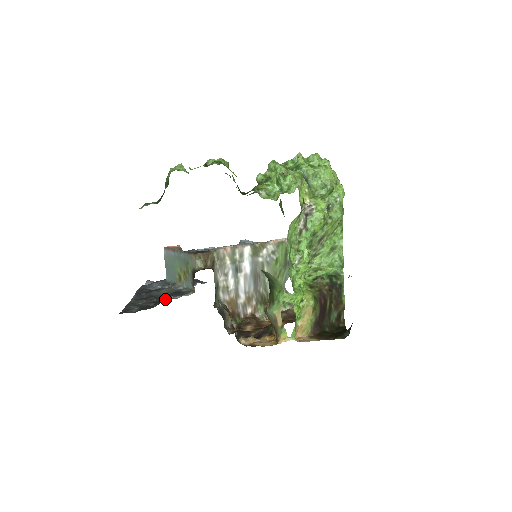
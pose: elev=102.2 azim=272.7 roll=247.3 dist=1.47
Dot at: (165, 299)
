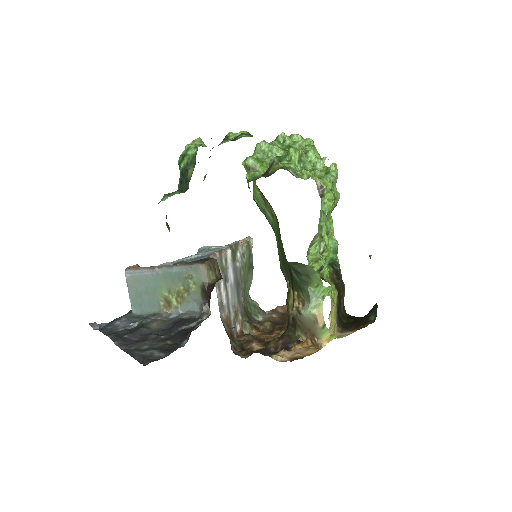
Dot at: (181, 331)
